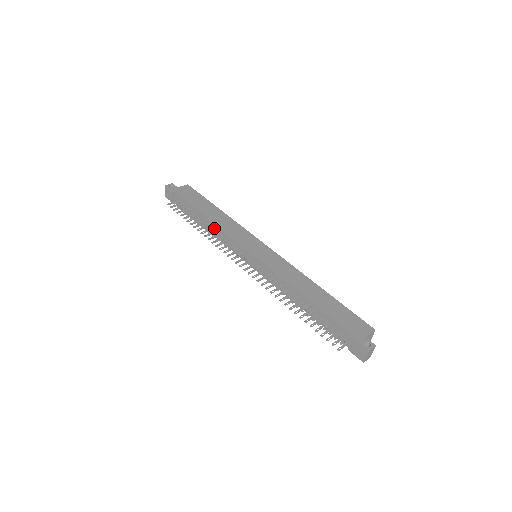
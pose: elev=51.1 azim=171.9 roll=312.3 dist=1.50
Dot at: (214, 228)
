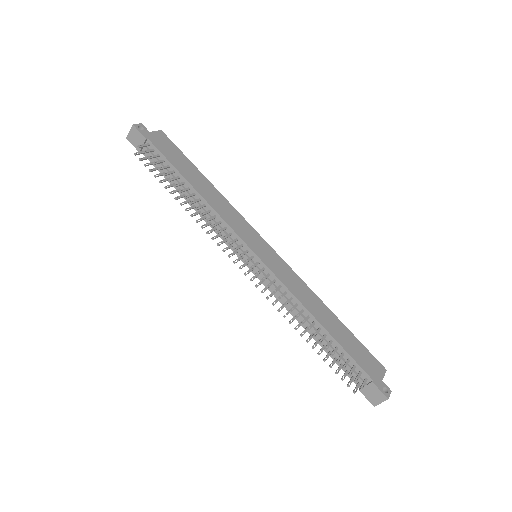
Dot at: (204, 206)
